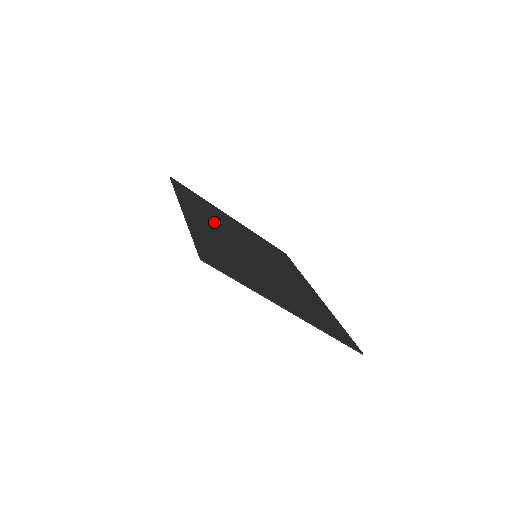
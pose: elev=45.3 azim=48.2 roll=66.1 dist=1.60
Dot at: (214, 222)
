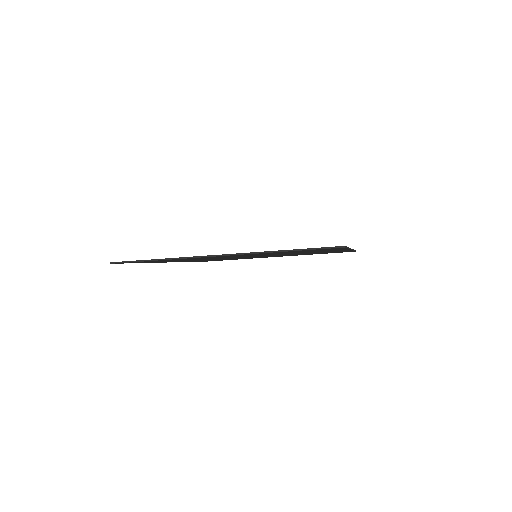
Dot at: occluded
